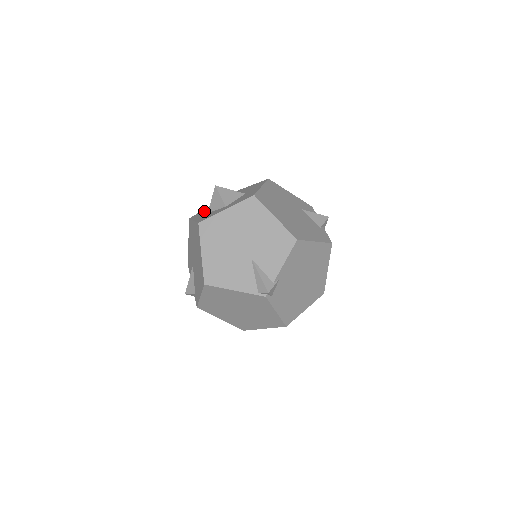
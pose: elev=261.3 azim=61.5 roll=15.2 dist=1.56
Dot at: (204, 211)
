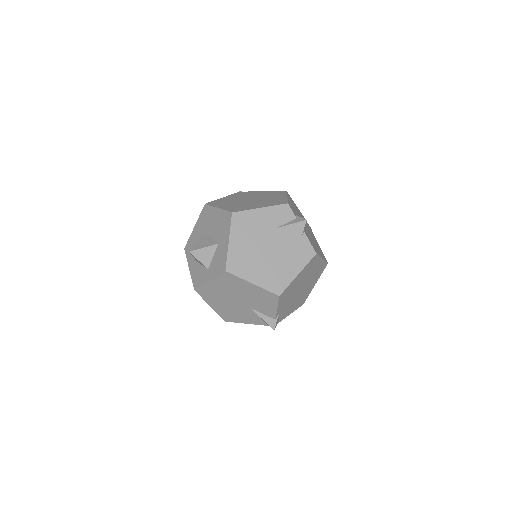
Dot at: occluded
